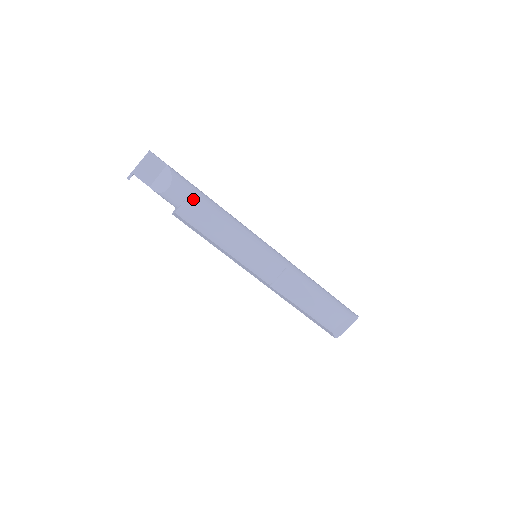
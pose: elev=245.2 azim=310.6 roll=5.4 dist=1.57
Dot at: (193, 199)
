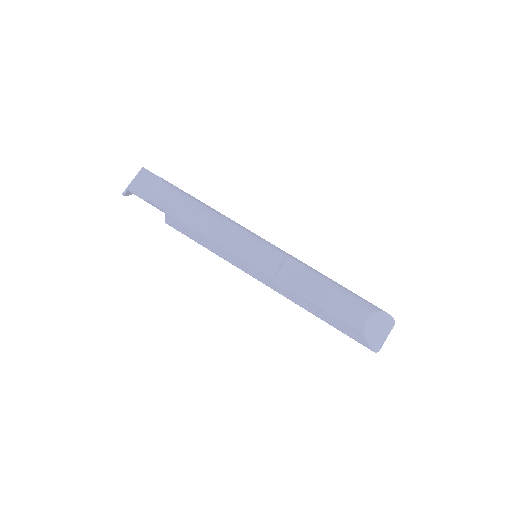
Dot at: (182, 196)
